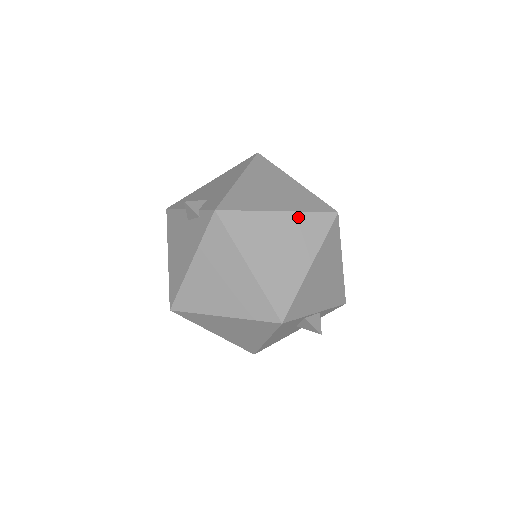
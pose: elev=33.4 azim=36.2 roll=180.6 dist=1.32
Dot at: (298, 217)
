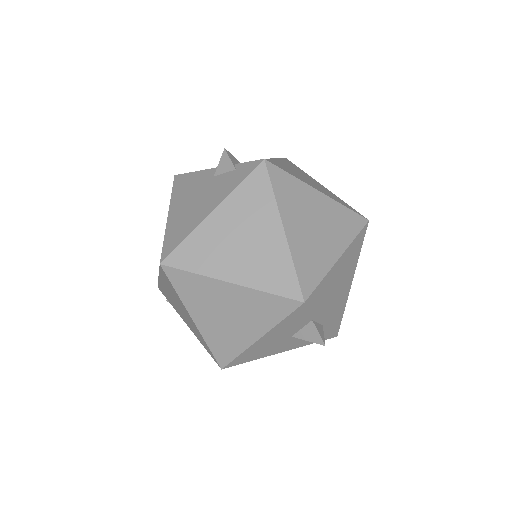
Dot at: (336, 206)
